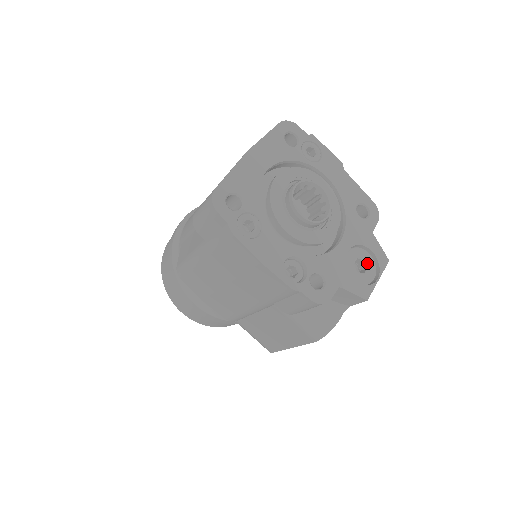
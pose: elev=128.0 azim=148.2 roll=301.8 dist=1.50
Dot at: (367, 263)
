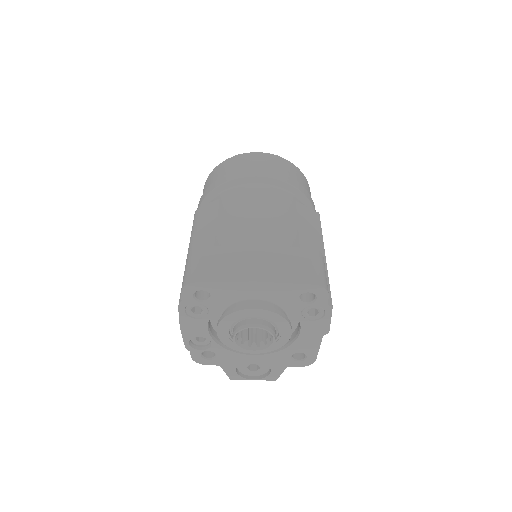
Dot at: (260, 370)
